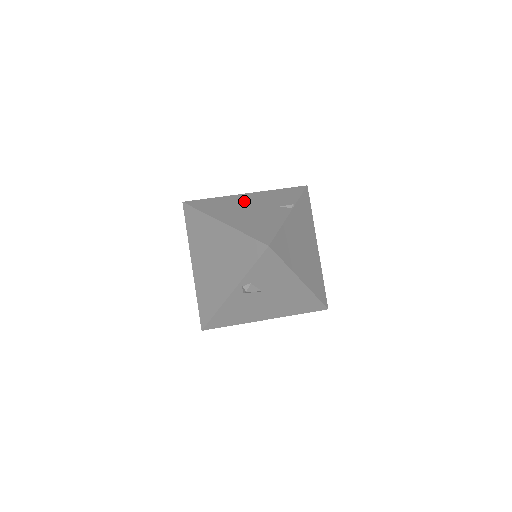
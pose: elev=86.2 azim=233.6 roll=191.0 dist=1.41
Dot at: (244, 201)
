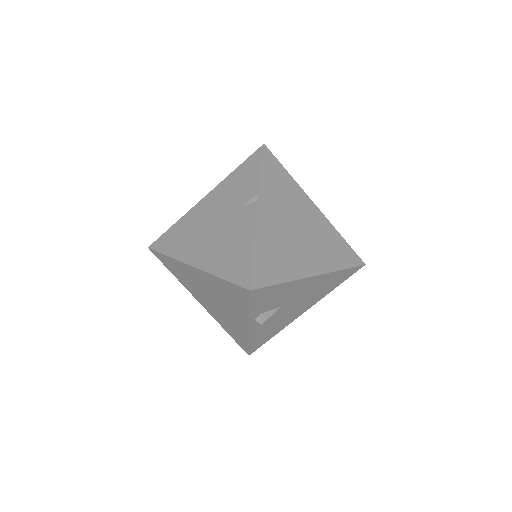
Dot at: (205, 214)
